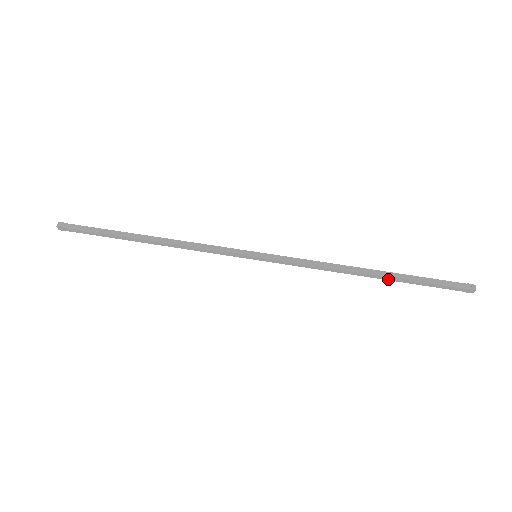
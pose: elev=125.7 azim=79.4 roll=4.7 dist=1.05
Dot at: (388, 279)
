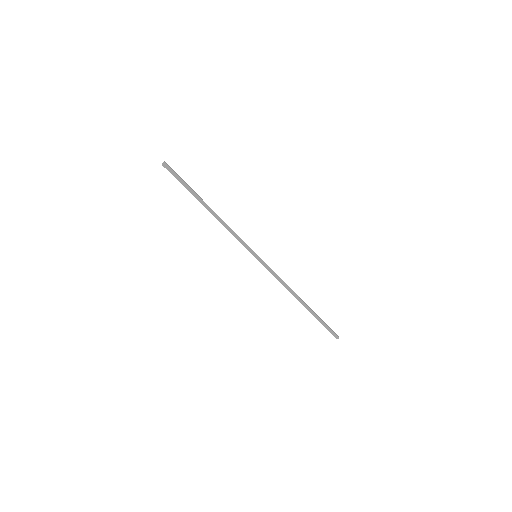
Dot at: (307, 309)
